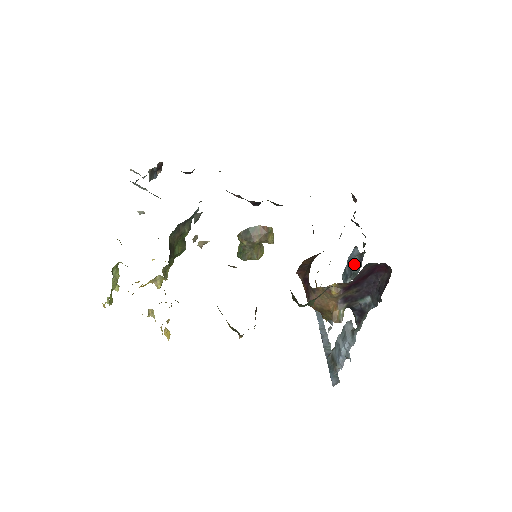
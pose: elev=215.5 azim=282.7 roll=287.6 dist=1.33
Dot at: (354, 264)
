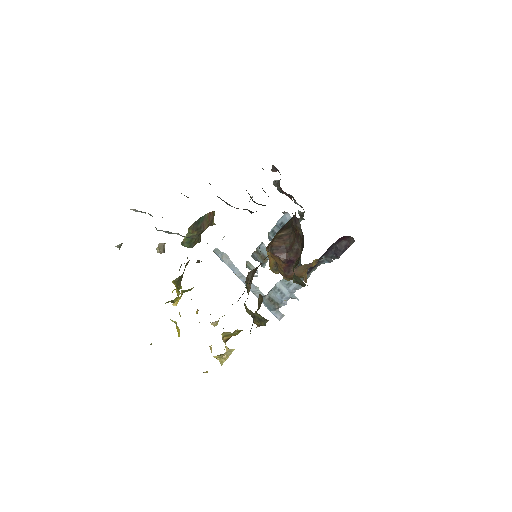
Dot at: occluded
